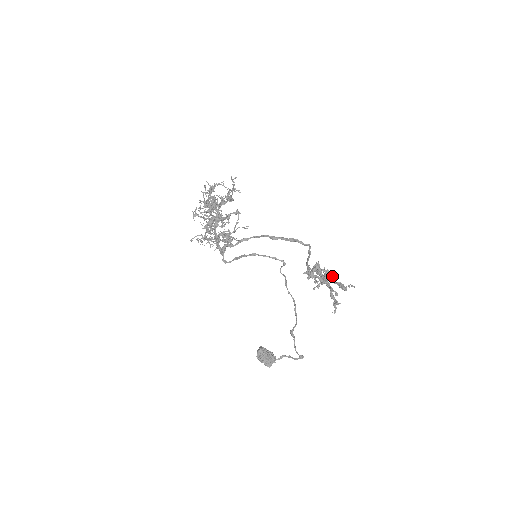
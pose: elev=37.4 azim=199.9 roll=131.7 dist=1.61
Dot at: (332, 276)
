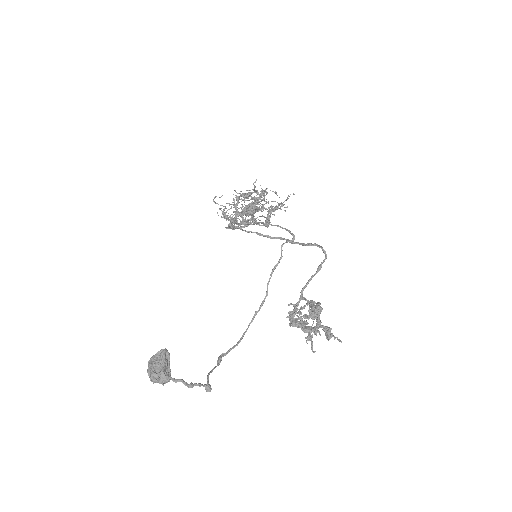
Dot at: occluded
